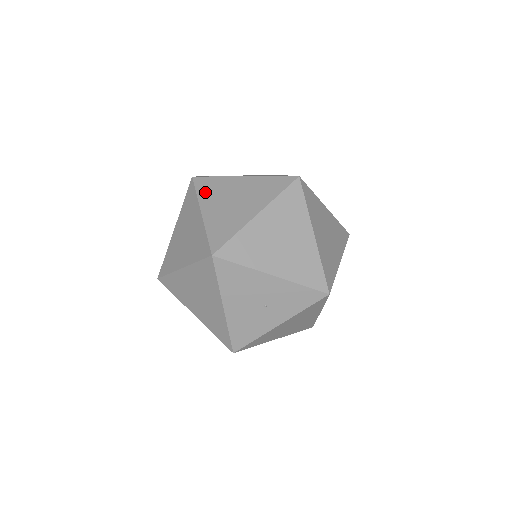
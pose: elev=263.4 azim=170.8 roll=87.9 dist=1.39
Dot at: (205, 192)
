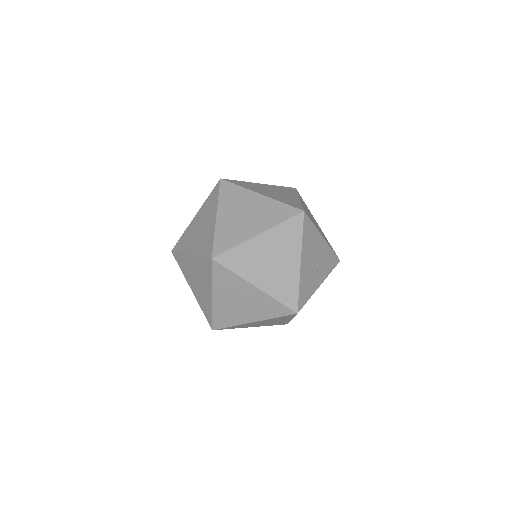
Dot at: (246, 186)
